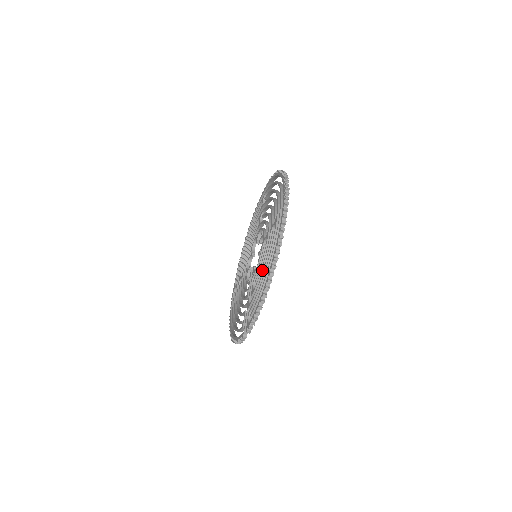
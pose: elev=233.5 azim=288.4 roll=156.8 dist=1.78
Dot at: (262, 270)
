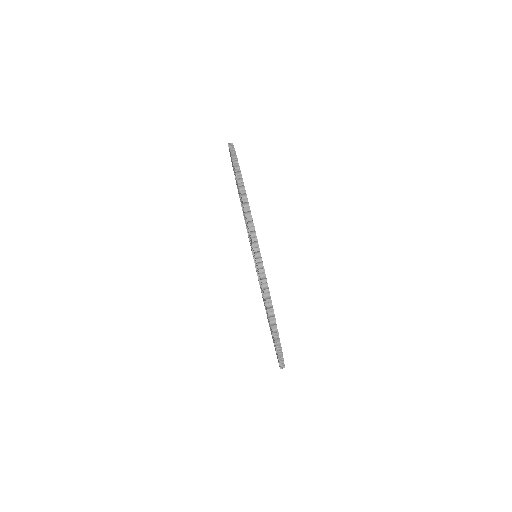
Dot at: occluded
